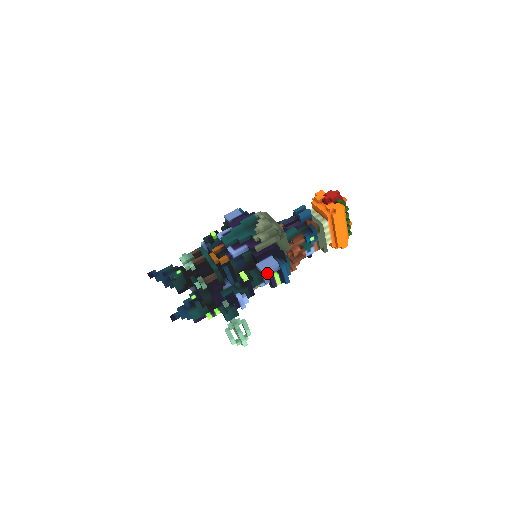
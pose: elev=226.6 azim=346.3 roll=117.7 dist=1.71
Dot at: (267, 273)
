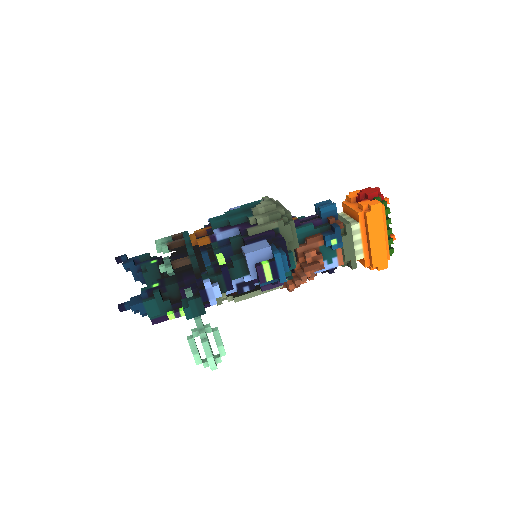
Dot at: (253, 258)
